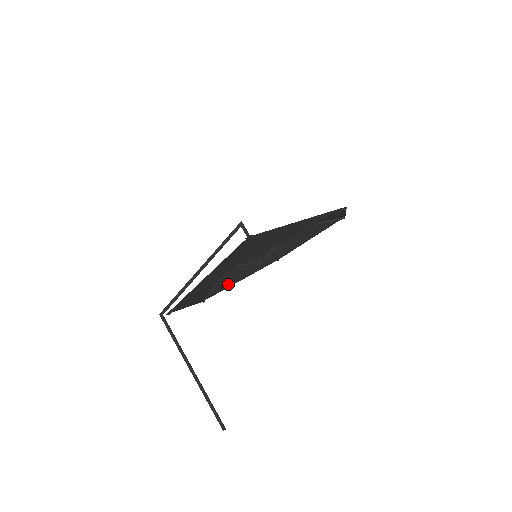
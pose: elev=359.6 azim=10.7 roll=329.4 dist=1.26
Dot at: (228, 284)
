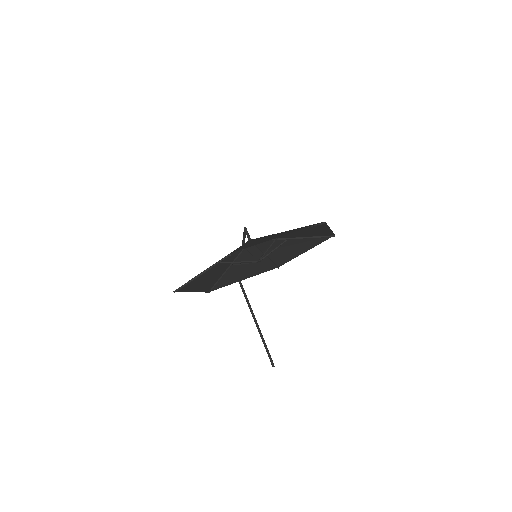
Dot at: (291, 256)
